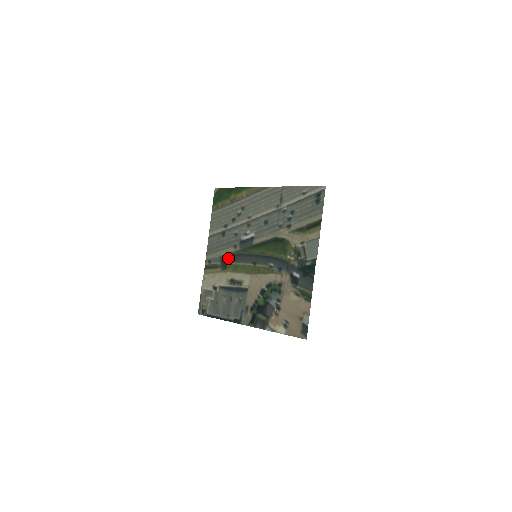
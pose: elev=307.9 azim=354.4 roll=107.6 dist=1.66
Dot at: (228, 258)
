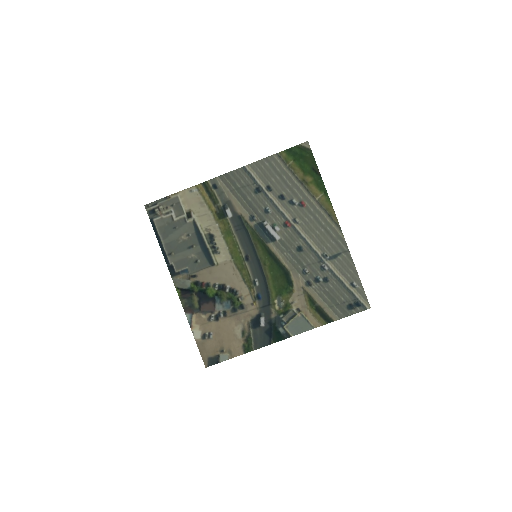
Dot at: (234, 215)
